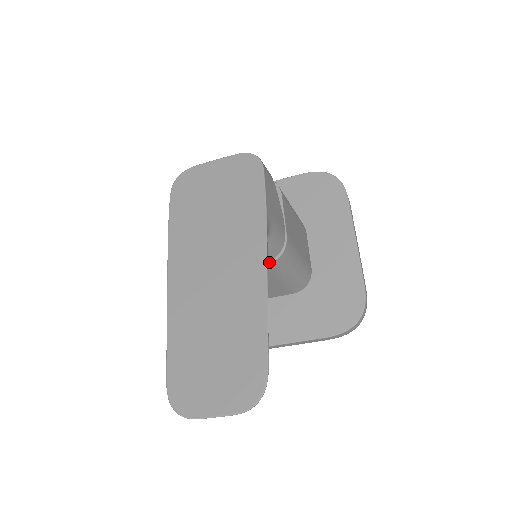
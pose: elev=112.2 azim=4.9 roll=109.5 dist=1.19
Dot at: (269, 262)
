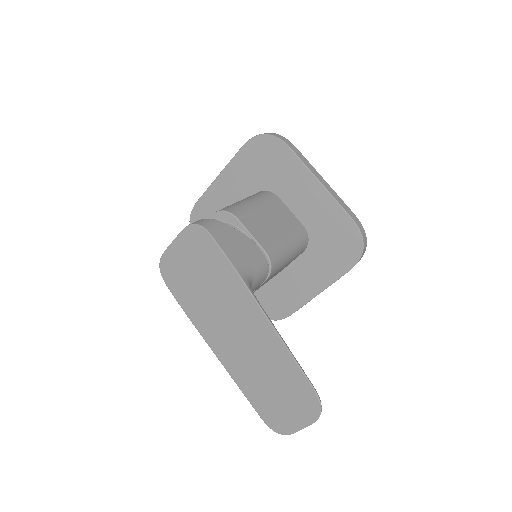
Dot at: (267, 277)
